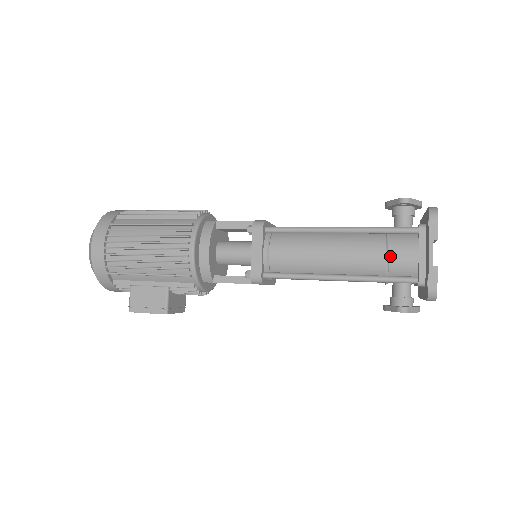
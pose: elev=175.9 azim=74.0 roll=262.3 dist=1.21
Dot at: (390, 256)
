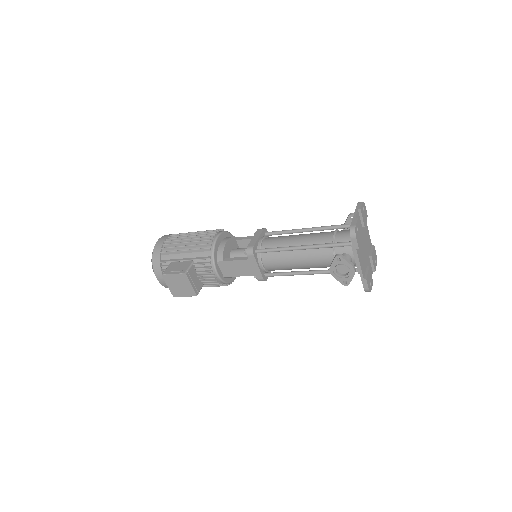
Dot at: (336, 234)
